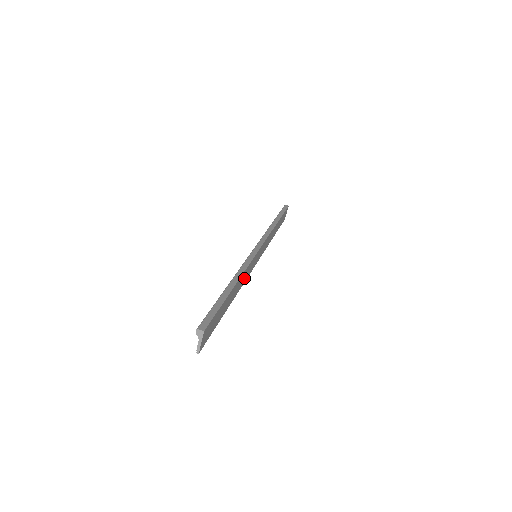
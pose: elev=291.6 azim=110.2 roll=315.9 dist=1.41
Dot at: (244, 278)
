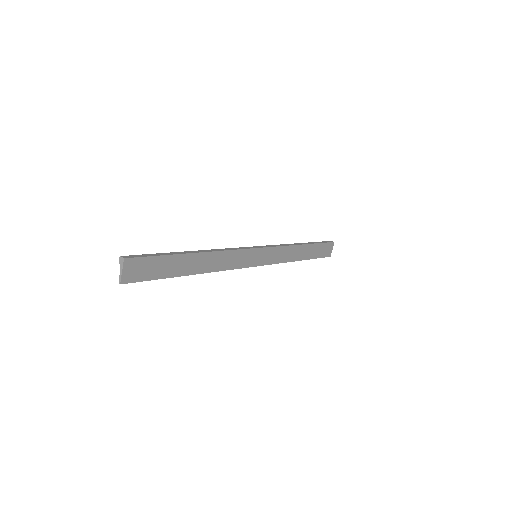
Dot at: (225, 263)
